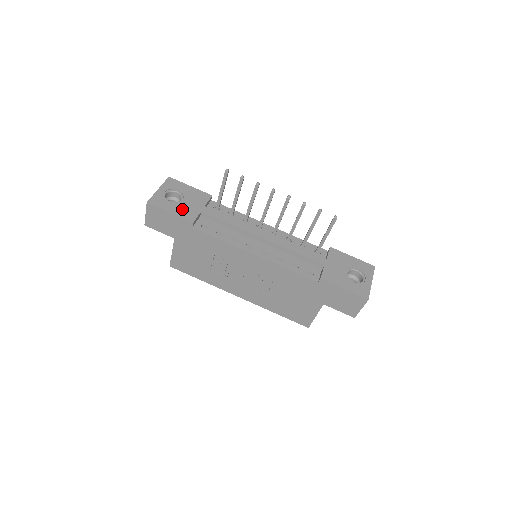
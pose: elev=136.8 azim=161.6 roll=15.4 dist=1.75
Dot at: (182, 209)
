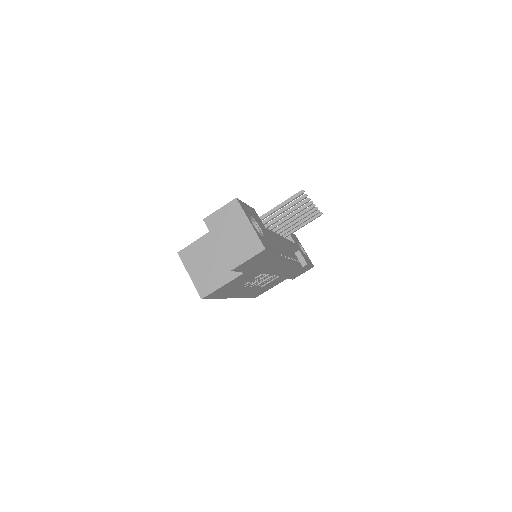
Dot at: (270, 242)
